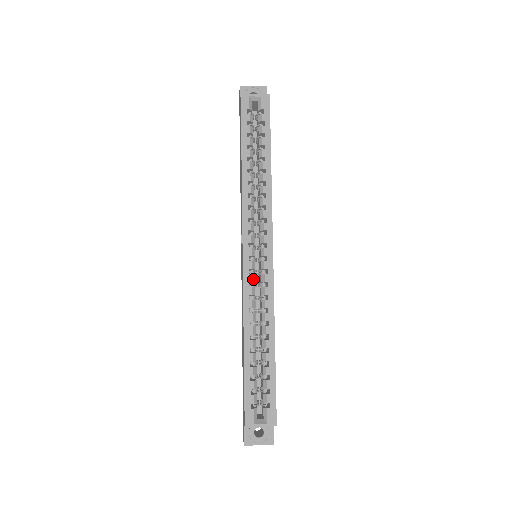
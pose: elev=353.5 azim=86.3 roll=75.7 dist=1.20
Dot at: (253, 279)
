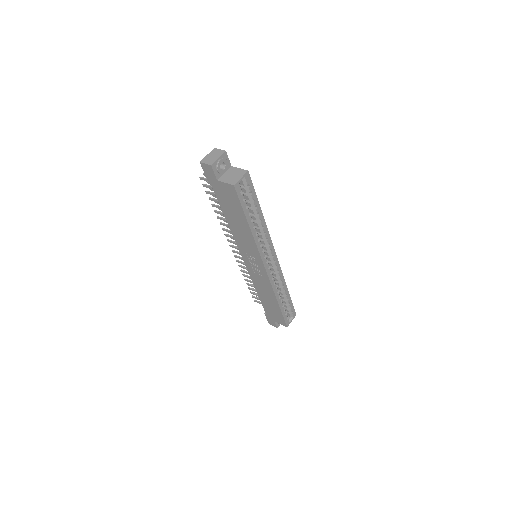
Dot at: (272, 275)
